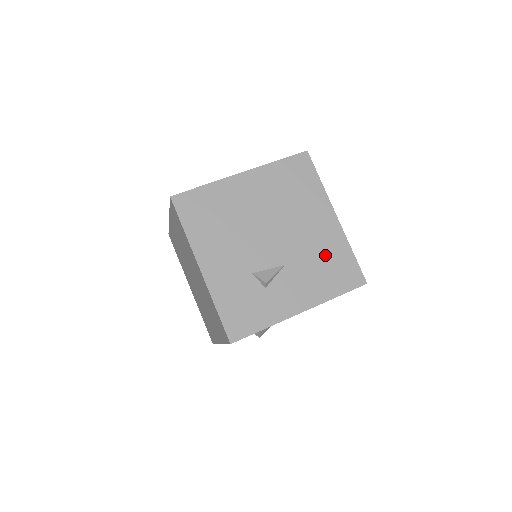
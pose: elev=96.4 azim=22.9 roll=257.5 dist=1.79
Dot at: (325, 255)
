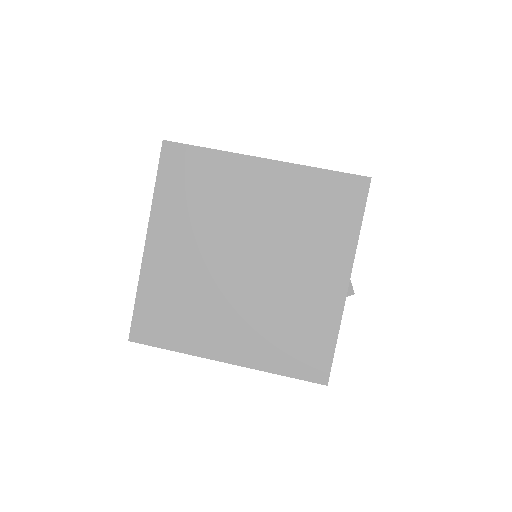
Dot at: occluded
